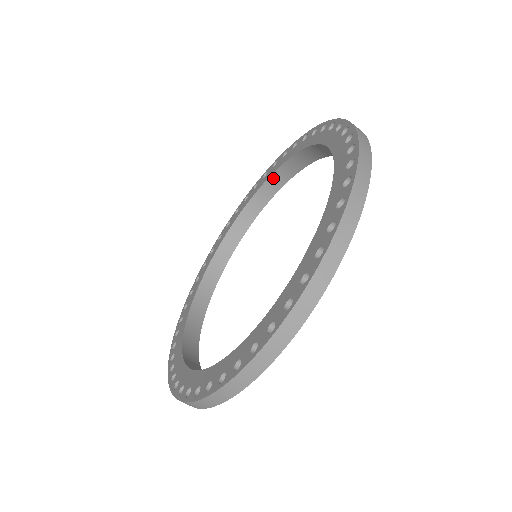
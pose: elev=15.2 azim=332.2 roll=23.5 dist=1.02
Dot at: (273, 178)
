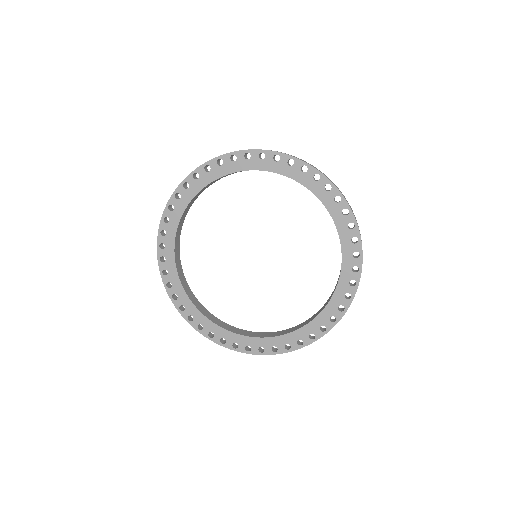
Dot at: (223, 176)
